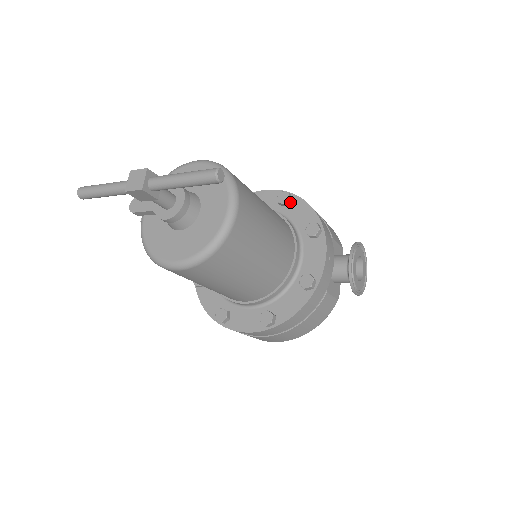
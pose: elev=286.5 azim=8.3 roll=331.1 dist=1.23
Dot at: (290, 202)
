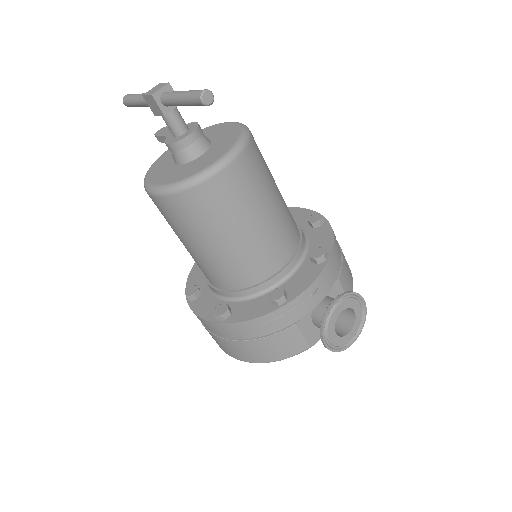
Dot at: (319, 226)
